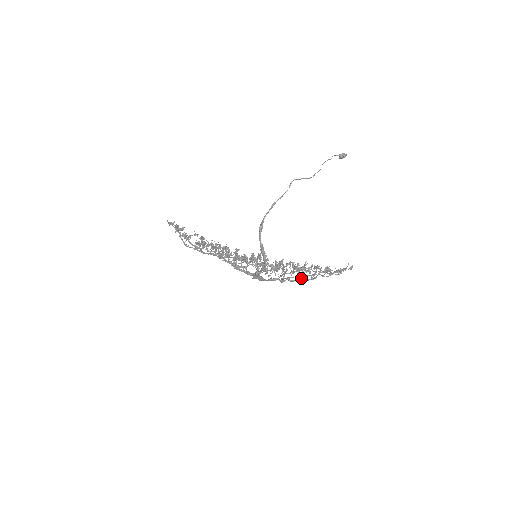
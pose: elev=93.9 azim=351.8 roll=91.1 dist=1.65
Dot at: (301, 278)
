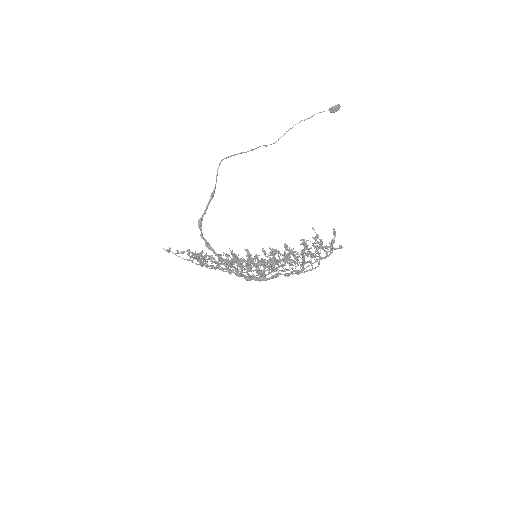
Dot at: (300, 265)
